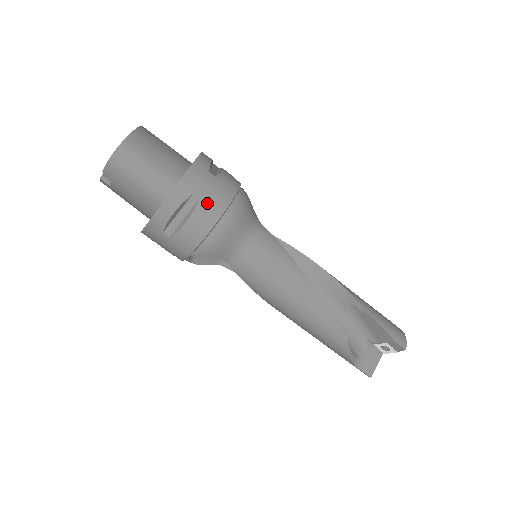
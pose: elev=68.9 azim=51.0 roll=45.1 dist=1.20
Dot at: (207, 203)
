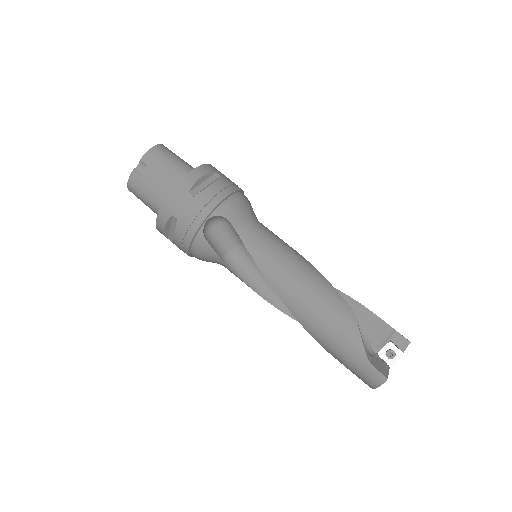
Dot at: (227, 180)
